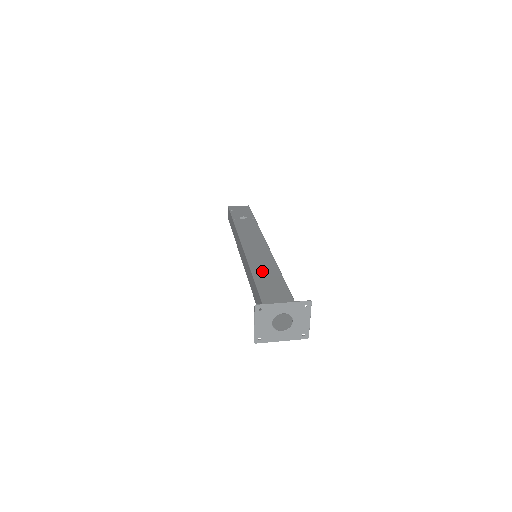
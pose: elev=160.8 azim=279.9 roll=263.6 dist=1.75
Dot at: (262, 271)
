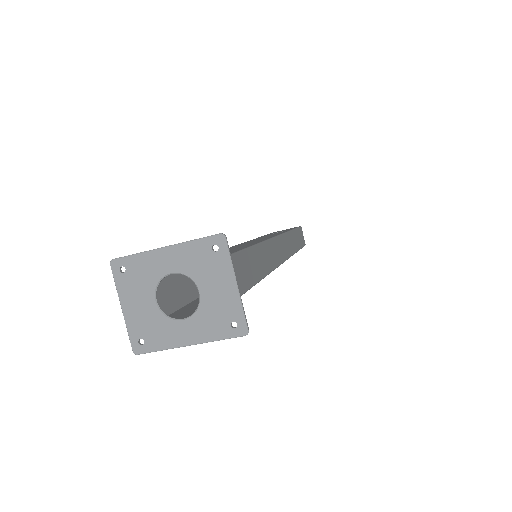
Dot at: occluded
